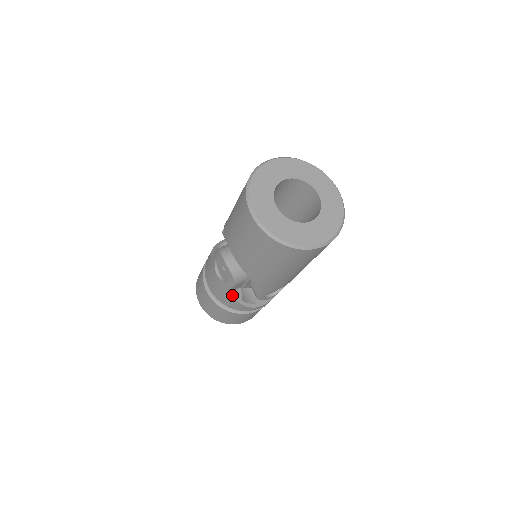
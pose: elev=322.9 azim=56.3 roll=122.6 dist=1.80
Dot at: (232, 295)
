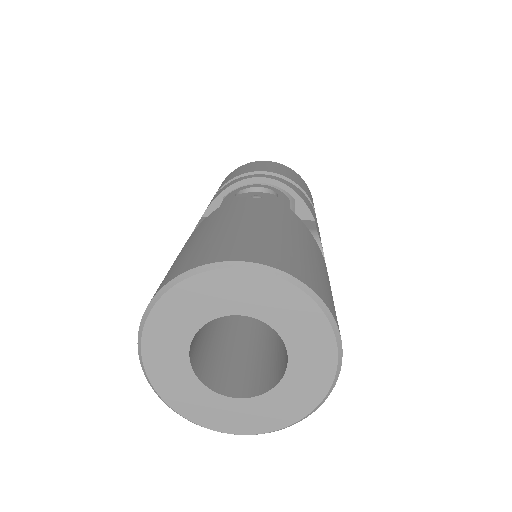
Dot at: occluded
